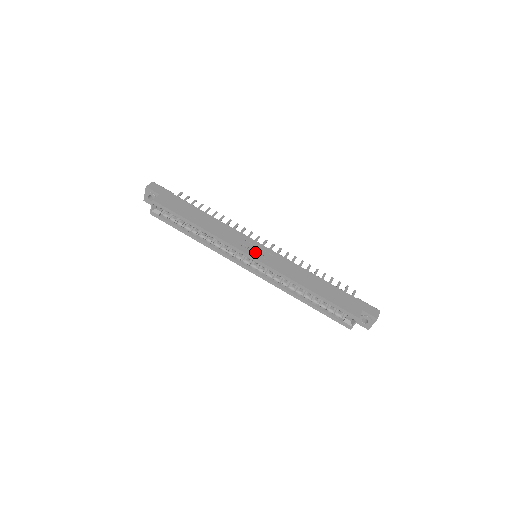
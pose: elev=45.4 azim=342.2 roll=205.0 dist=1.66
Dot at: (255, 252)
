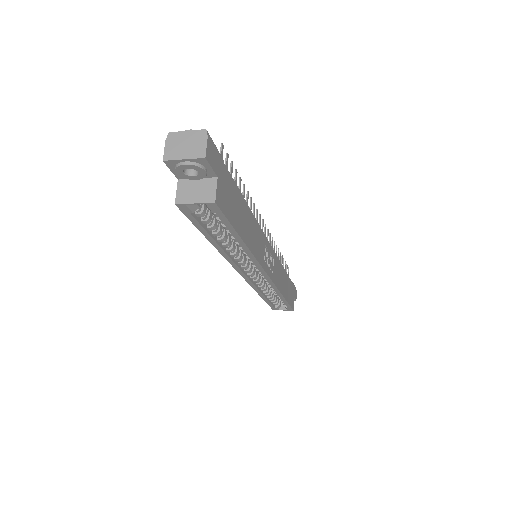
Dot at: (268, 263)
